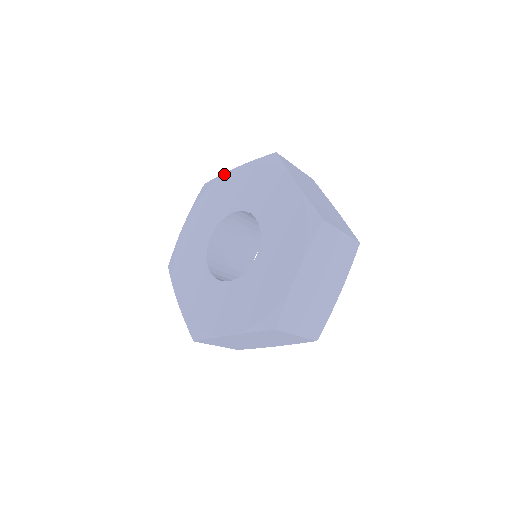
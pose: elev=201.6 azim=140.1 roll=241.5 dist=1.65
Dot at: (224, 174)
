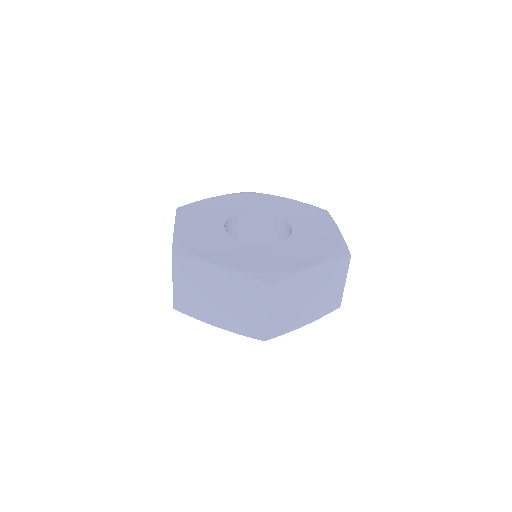
Dot at: (204, 199)
